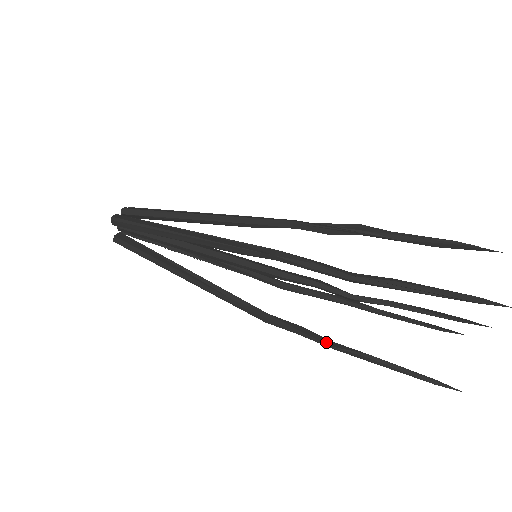
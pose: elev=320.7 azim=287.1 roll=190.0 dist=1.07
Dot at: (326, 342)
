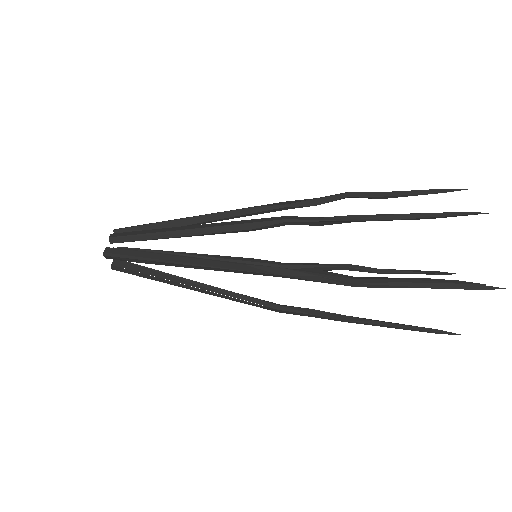
Dot at: (338, 318)
